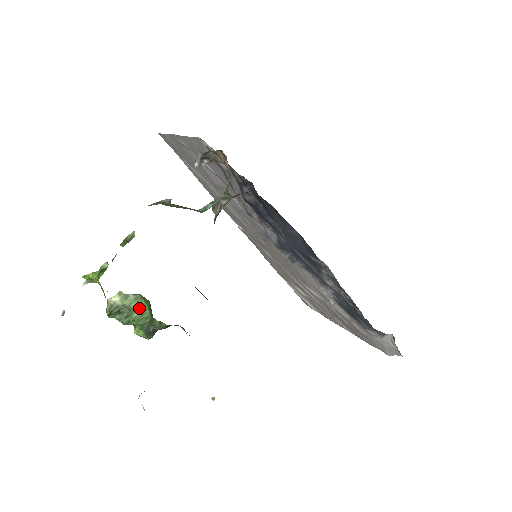
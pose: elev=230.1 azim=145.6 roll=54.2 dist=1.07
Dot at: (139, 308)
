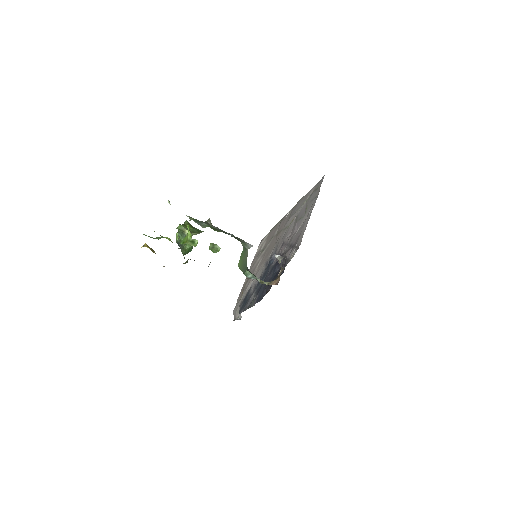
Dot at: occluded
